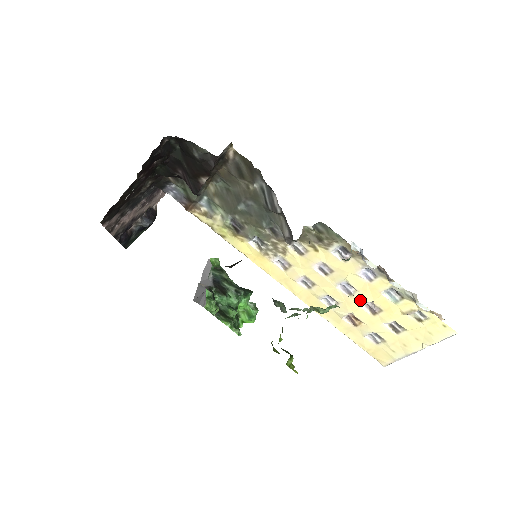
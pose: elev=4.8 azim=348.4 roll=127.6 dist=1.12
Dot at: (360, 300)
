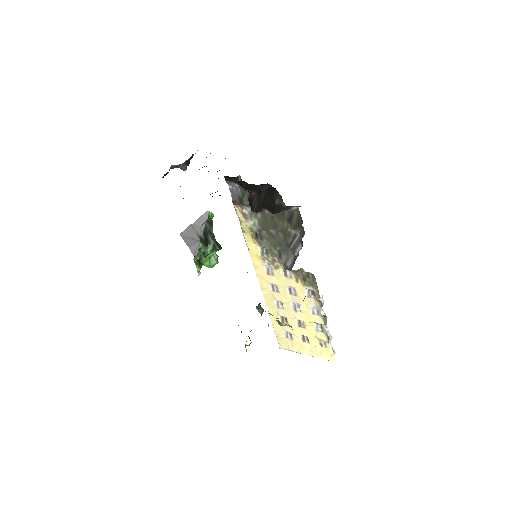
Dot at: (298, 316)
